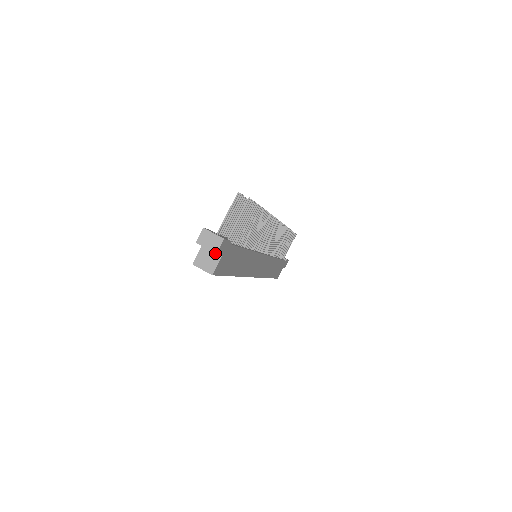
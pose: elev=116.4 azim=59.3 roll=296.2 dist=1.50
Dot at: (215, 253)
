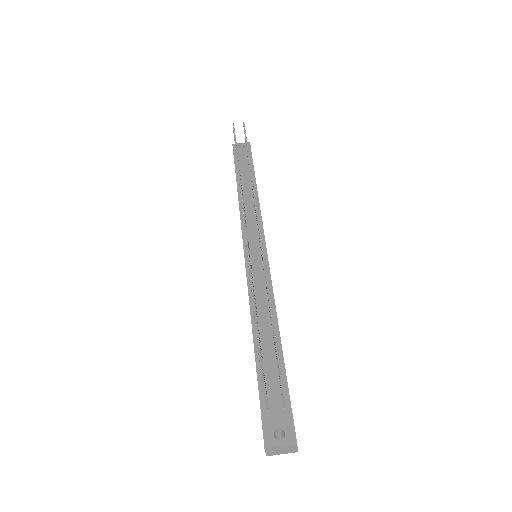
Dot at: occluded
